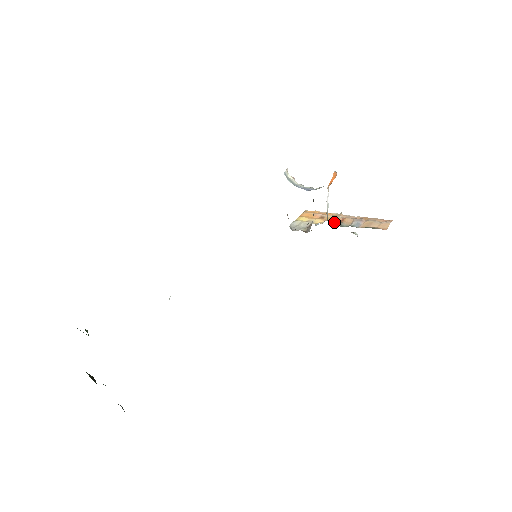
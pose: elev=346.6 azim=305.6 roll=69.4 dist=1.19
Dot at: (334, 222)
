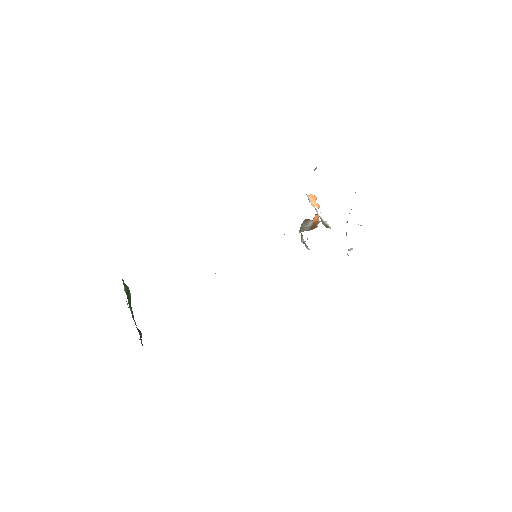
Dot at: occluded
